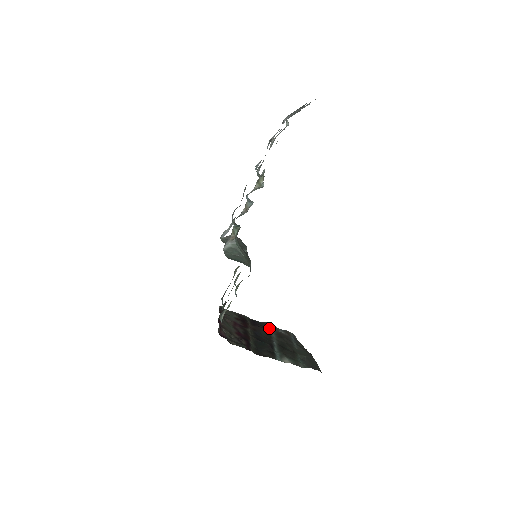
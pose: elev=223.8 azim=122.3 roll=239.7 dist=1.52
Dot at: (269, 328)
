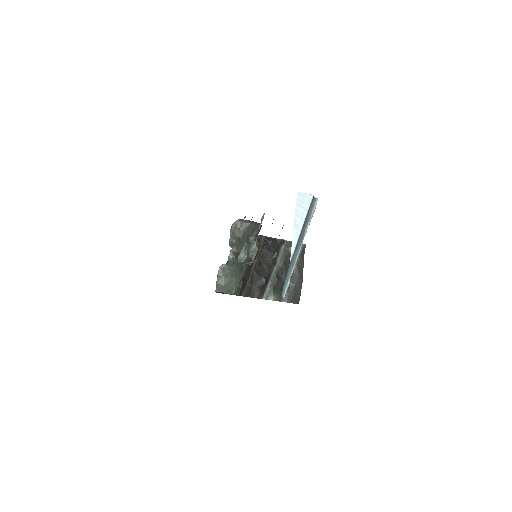
Dot at: (280, 247)
